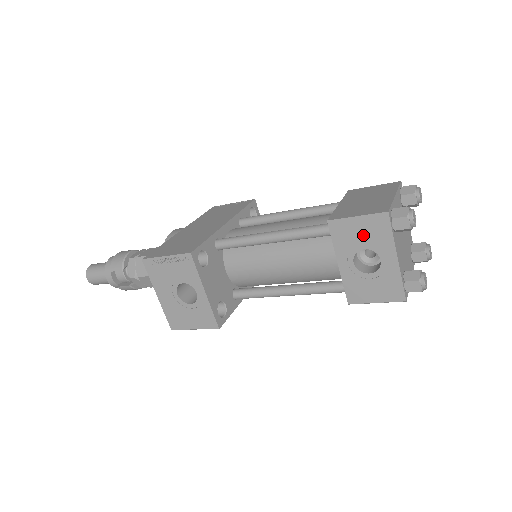
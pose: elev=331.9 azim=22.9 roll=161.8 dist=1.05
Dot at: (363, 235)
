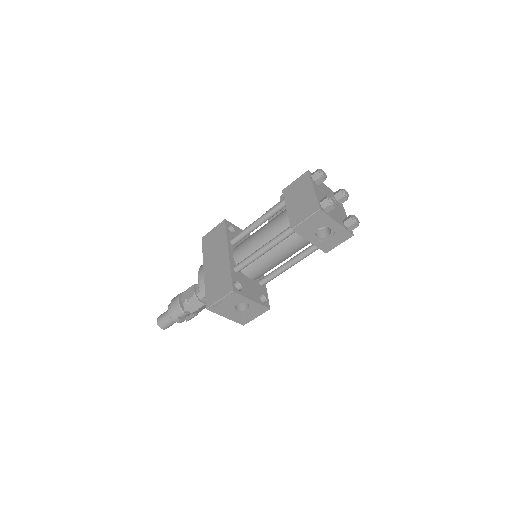
Dot at: (314, 224)
